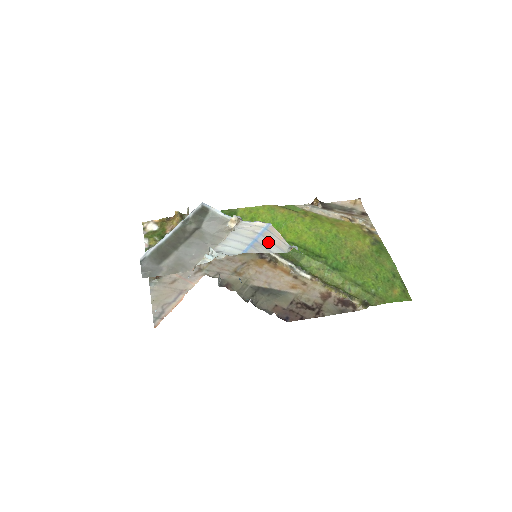
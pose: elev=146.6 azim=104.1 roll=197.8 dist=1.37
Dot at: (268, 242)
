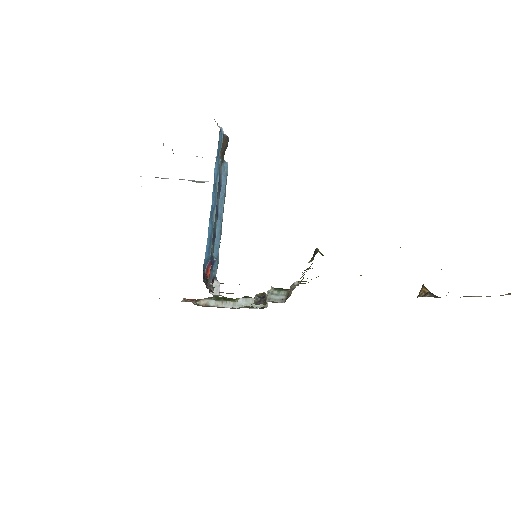
Dot at: occluded
